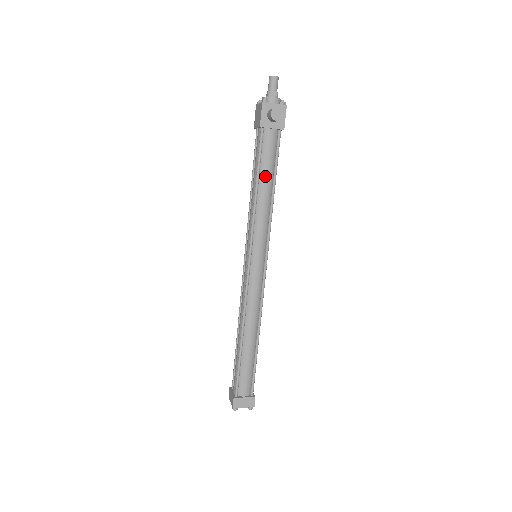
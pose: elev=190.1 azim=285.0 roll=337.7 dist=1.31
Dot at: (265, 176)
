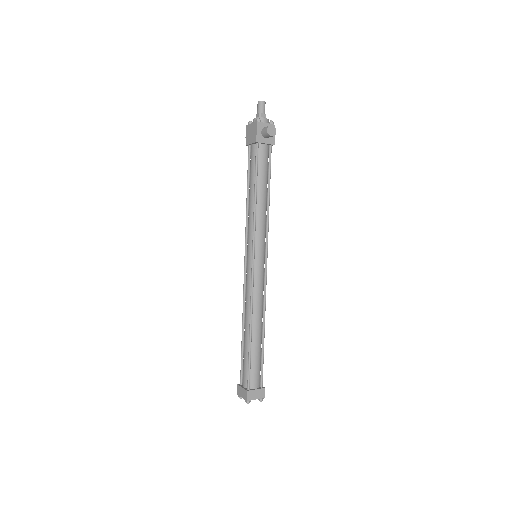
Dot at: (262, 184)
